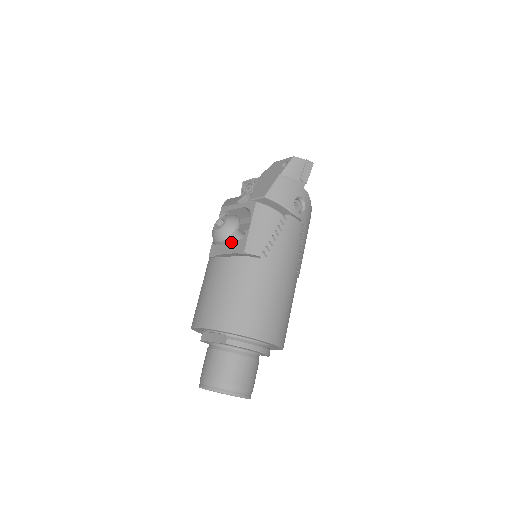
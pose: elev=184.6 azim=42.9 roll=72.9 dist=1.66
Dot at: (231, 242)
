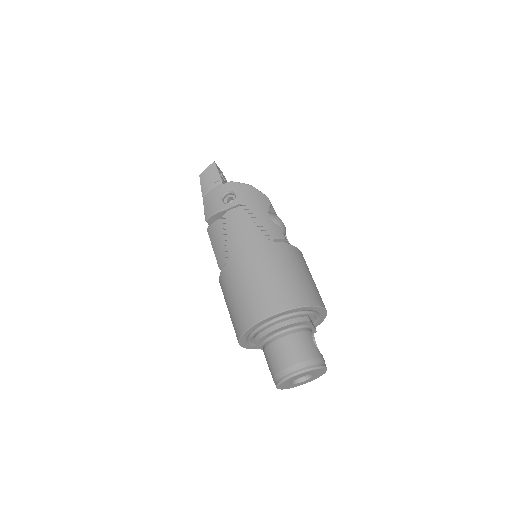
Dot at: occluded
